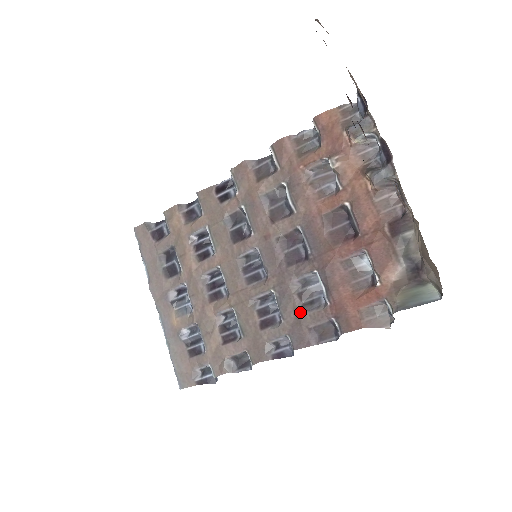
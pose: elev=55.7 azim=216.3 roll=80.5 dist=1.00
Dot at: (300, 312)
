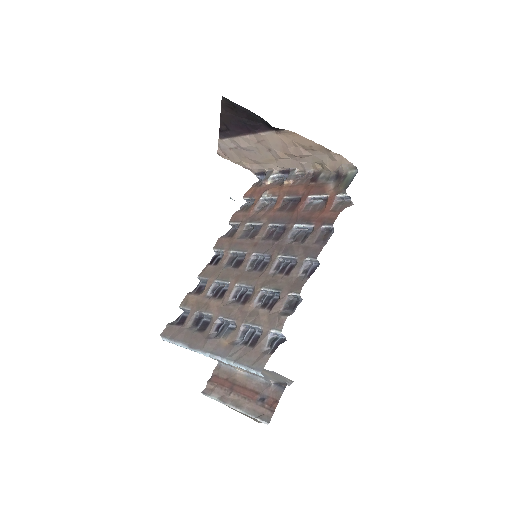
Dot at: (303, 244)
